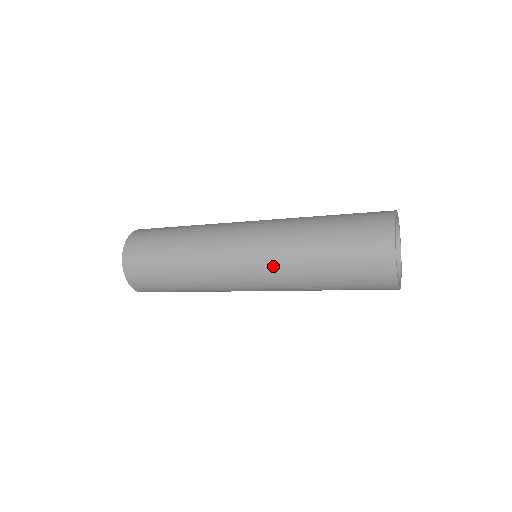
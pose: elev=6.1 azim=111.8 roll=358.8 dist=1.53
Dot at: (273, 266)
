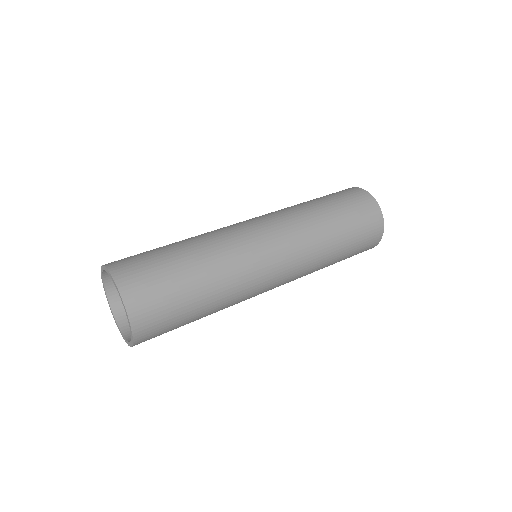
Dot at: (302, 272)
